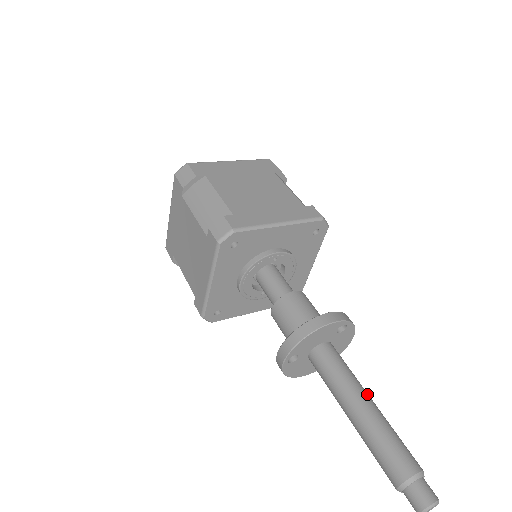
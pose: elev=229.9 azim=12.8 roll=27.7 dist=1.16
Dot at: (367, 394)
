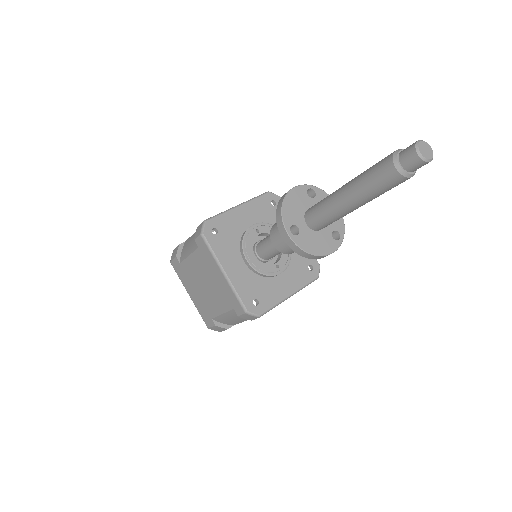
Dot at: occluded
